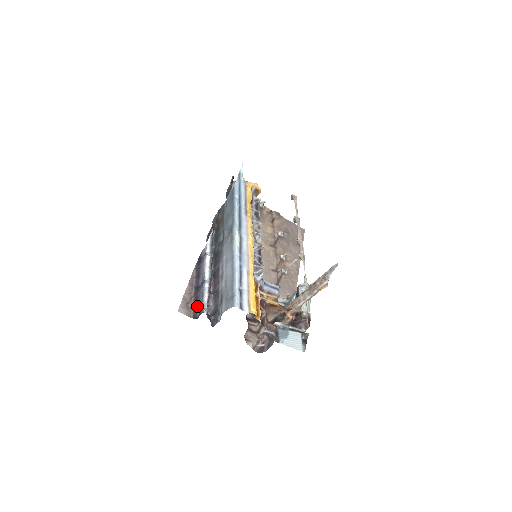
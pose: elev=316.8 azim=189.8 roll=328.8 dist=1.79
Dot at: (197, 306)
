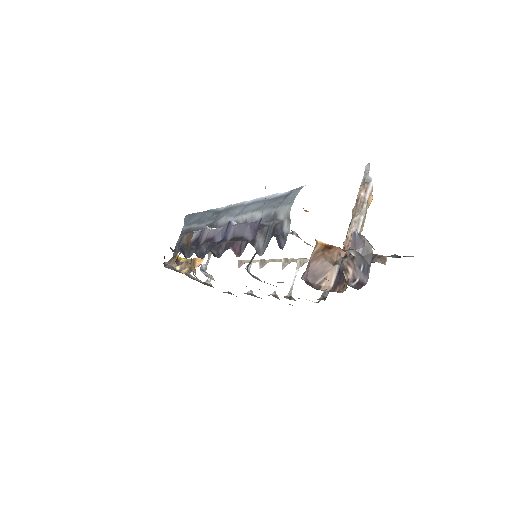
Dot at: (241, 237)
